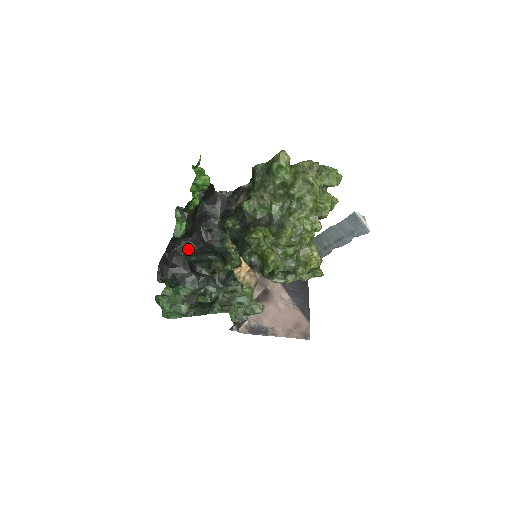
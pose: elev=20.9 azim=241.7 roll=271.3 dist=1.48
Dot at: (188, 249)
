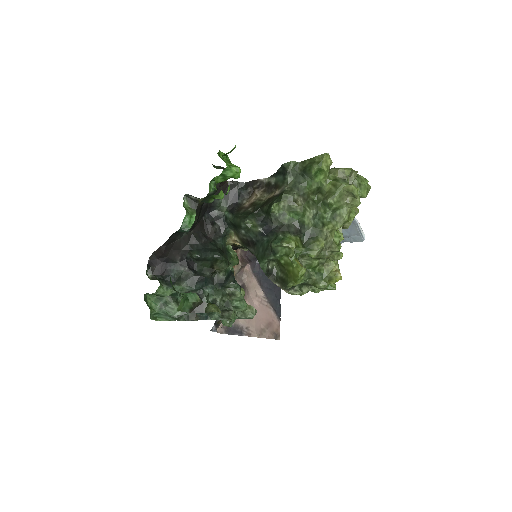
Dot at: (189, 243)
